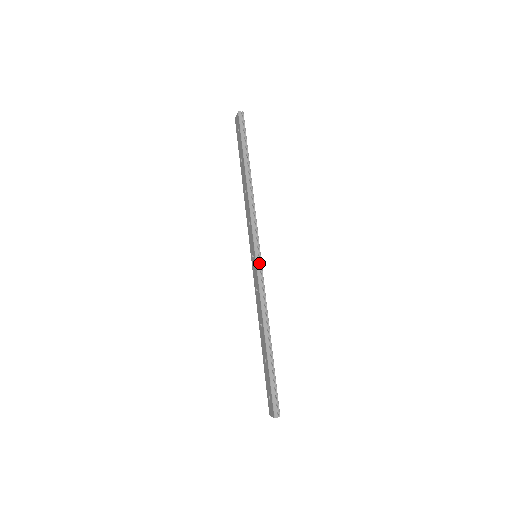
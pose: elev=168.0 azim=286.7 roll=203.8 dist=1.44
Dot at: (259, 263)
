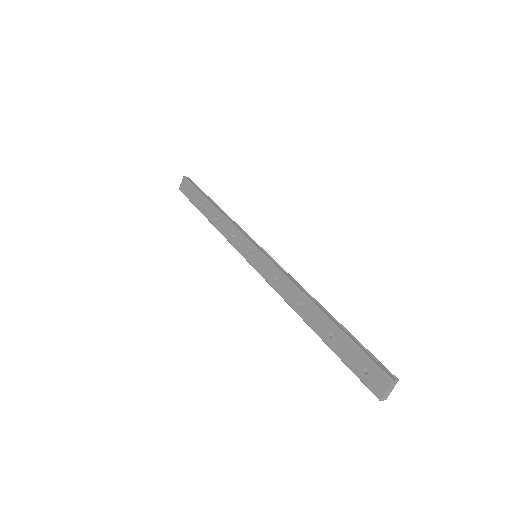
Dot at: (265, 253)
